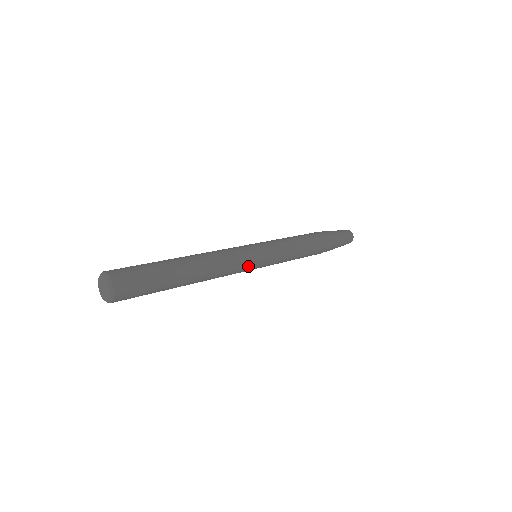
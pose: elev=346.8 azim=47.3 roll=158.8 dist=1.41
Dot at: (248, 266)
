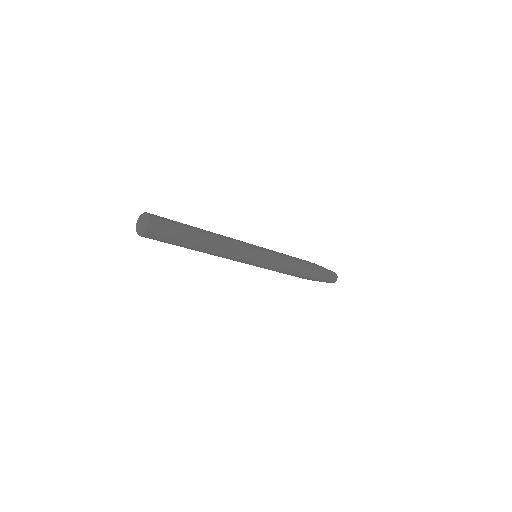
Dot at: (248, 257)
